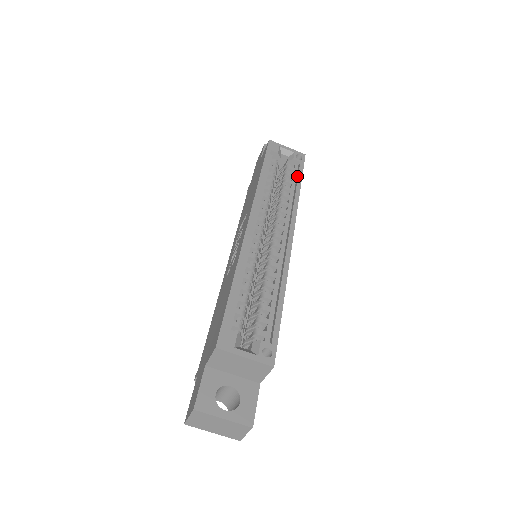
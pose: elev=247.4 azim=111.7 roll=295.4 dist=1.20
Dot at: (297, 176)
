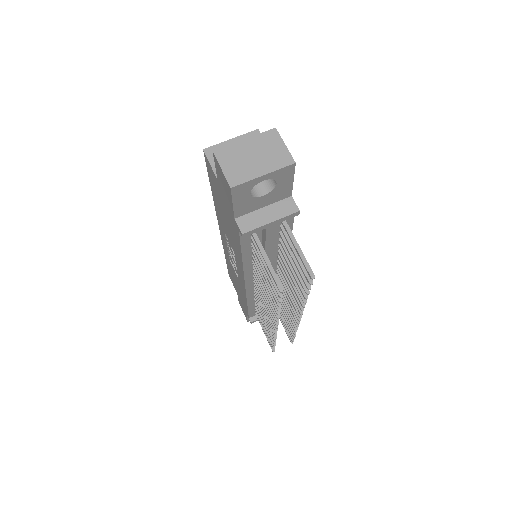
Dot at: occluded
